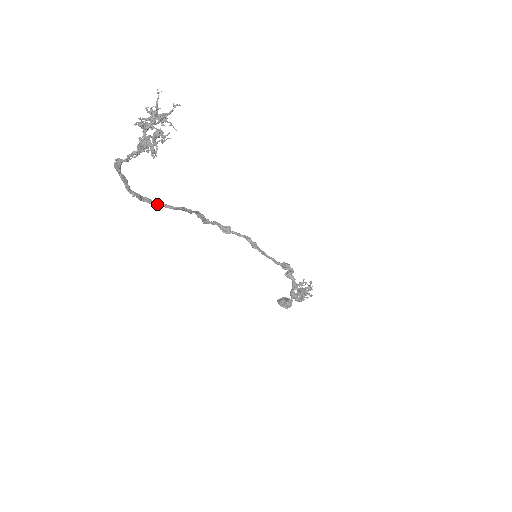
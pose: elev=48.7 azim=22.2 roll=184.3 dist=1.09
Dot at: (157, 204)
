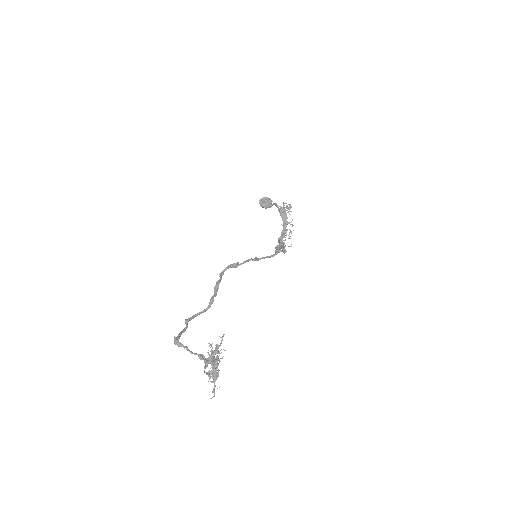
Dot at: occluded
